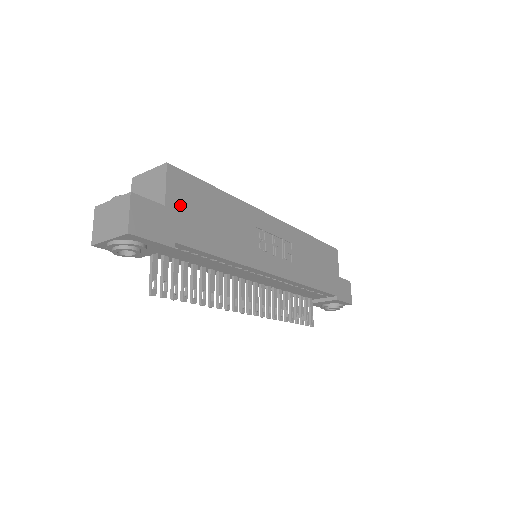
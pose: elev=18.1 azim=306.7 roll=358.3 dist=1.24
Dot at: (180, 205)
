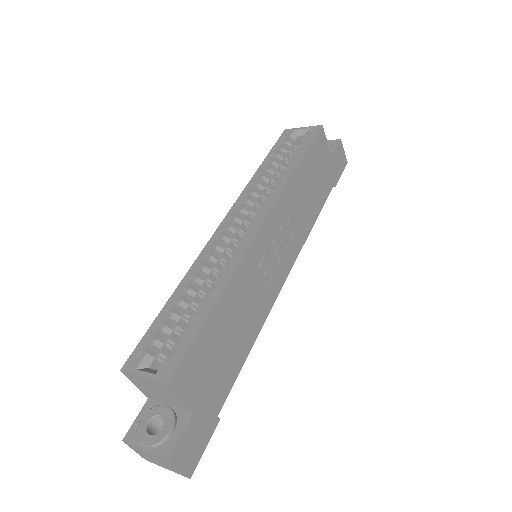
Dot at: (201, 387)
